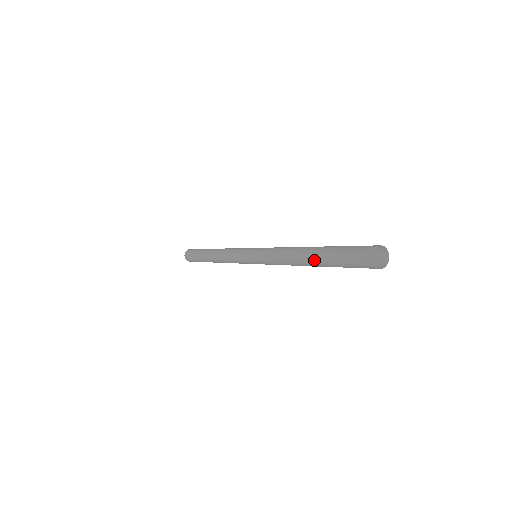
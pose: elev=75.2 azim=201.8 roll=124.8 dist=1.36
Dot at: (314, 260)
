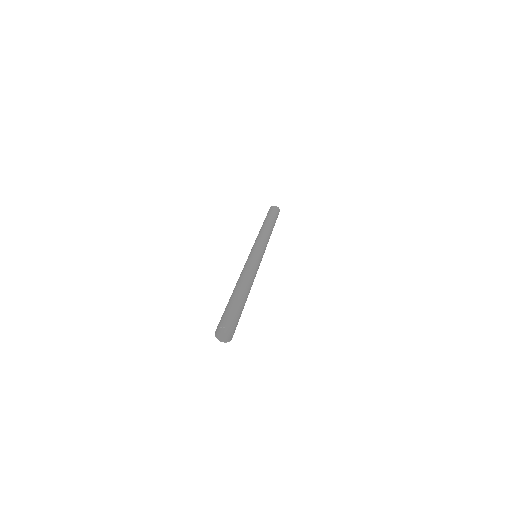
Dot at: occluded
